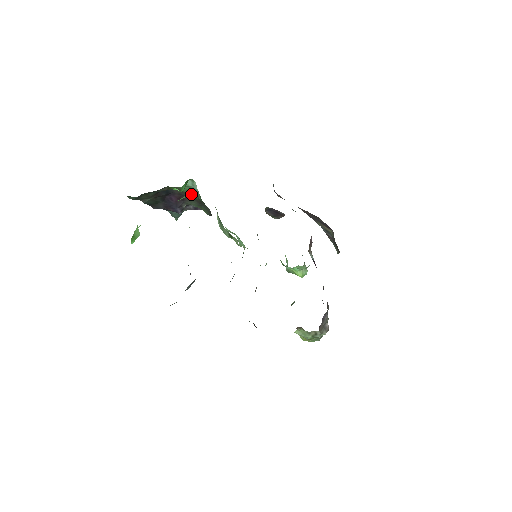
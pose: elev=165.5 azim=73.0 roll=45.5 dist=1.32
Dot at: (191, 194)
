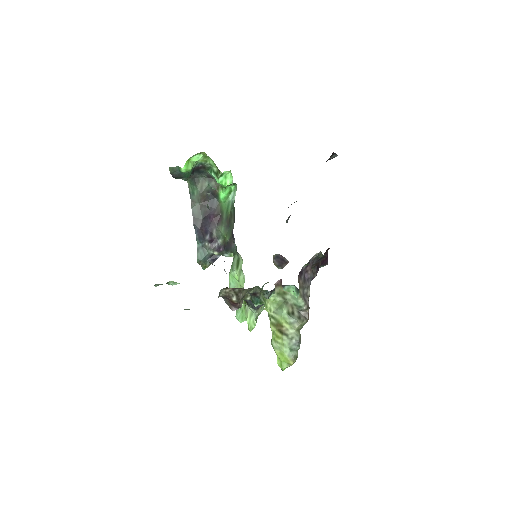
Dot at: (227, 211)
